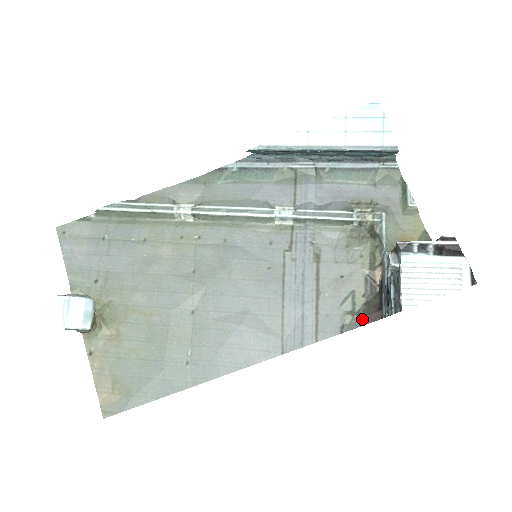
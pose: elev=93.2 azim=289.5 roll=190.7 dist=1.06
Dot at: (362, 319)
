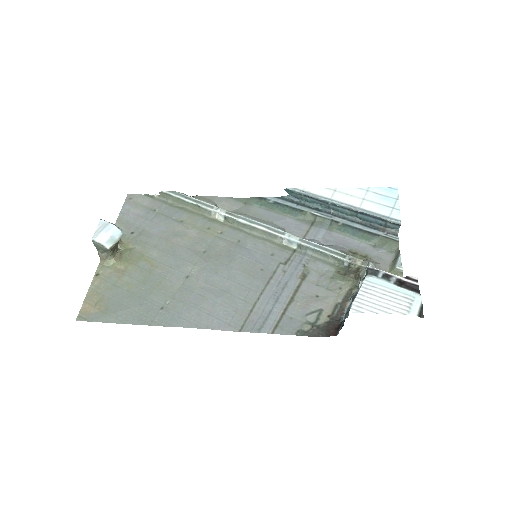
Dot at: (319, 332)
